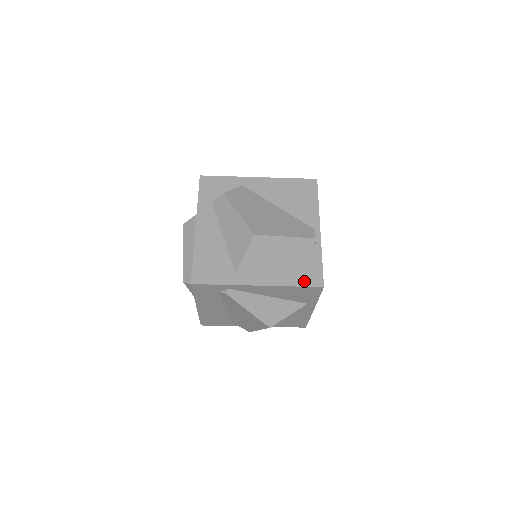
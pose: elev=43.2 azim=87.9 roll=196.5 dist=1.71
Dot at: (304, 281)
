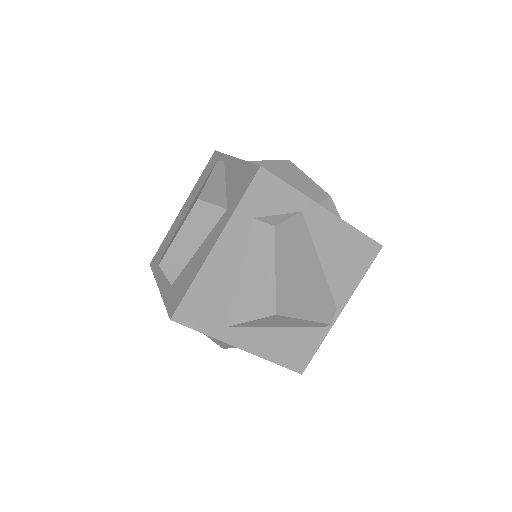
Dot at: (289, 362)
